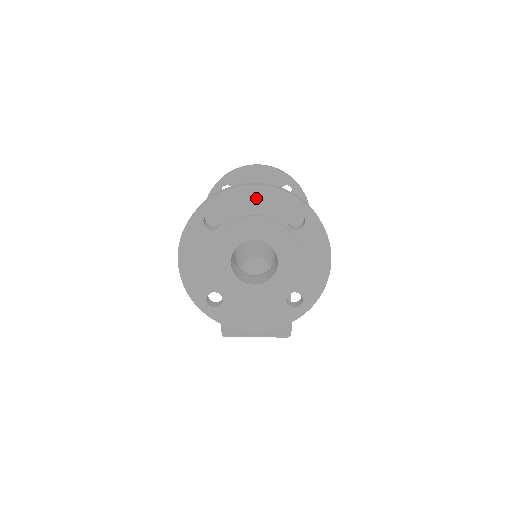
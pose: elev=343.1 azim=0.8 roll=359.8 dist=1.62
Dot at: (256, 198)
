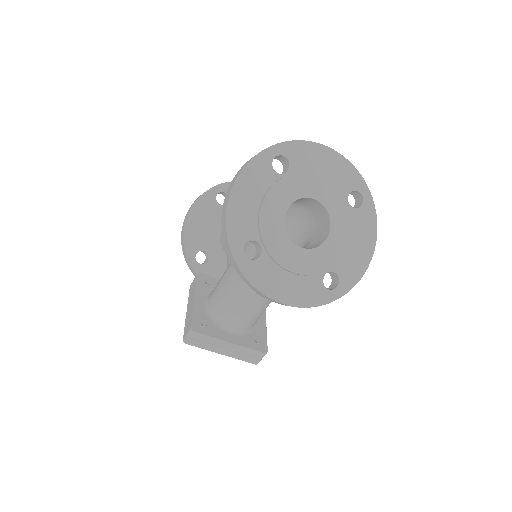
Dot at: (328, 161)
